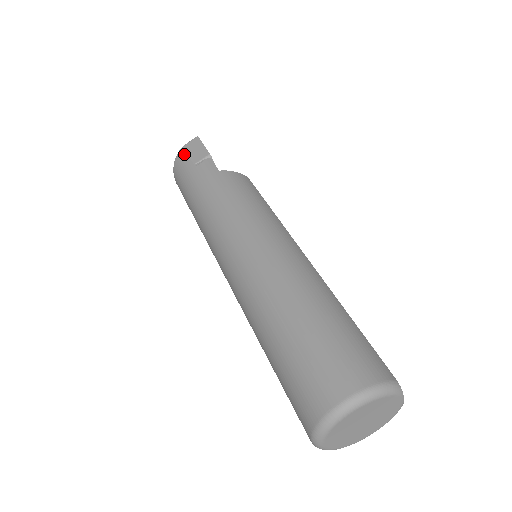
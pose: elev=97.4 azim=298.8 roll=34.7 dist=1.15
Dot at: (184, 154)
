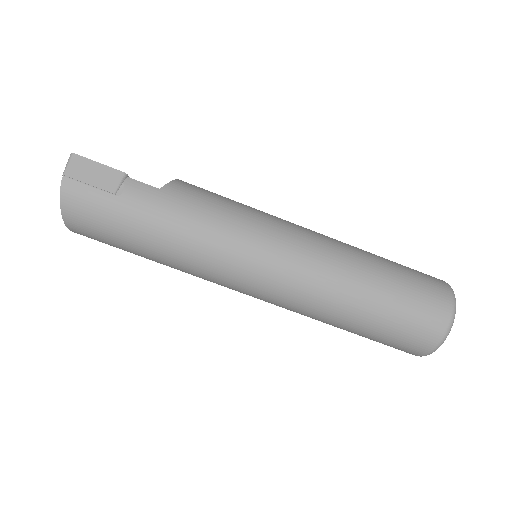
Dot at: (78, 186)
